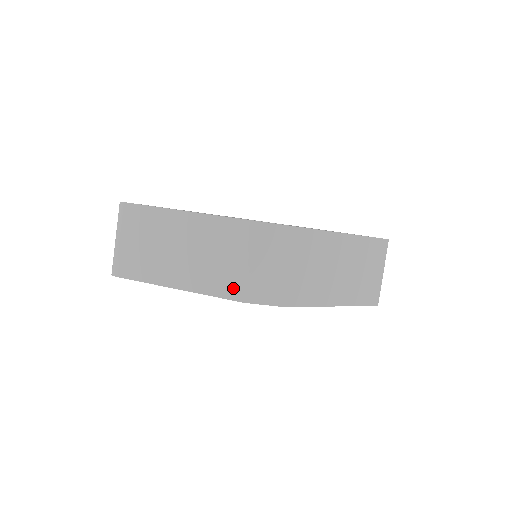
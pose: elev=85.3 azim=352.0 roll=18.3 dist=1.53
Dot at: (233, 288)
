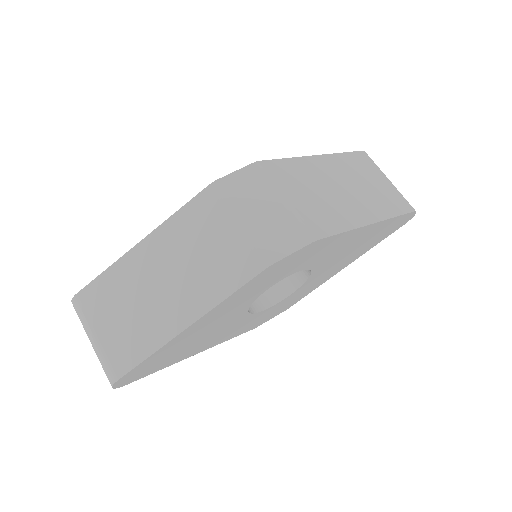
Dot at: (246, 263)
